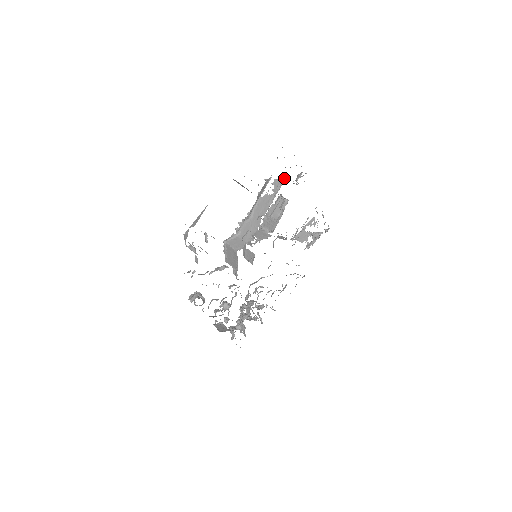
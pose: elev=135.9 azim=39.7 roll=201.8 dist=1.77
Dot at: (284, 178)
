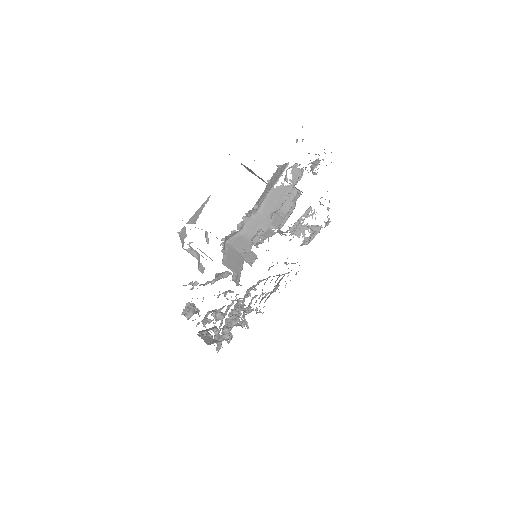
Dot at: occluded
